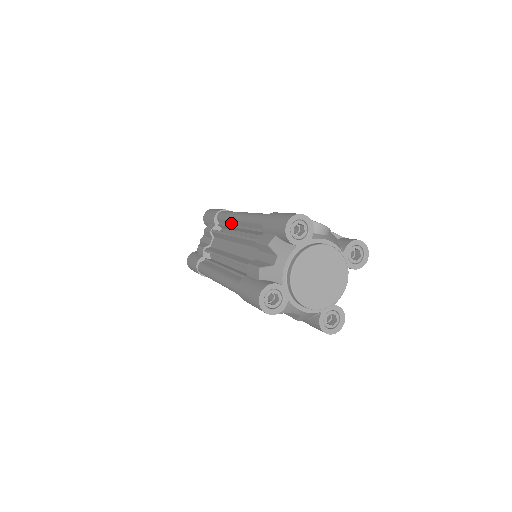
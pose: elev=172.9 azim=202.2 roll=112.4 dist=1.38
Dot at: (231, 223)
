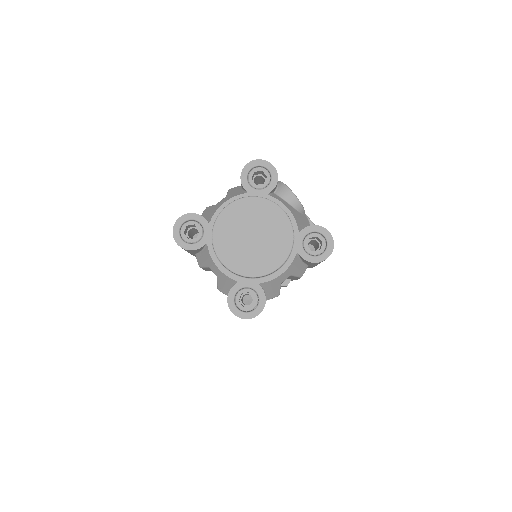
Dot at: occluded
